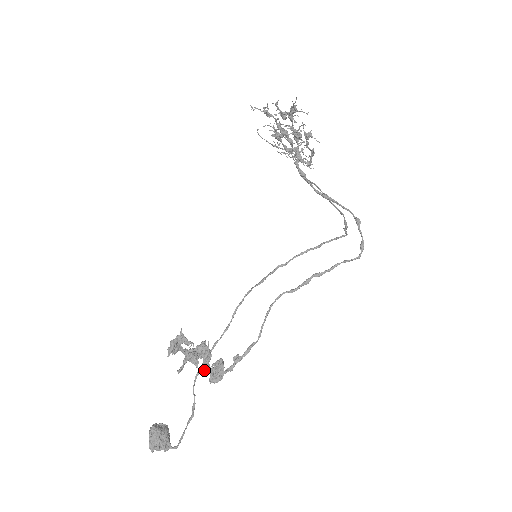
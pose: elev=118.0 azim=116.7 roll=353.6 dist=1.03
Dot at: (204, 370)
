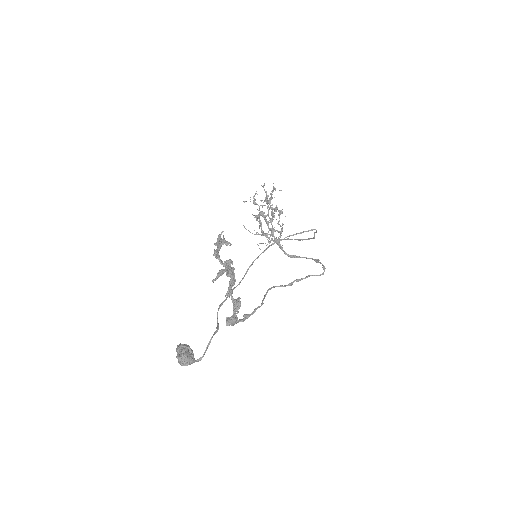
Dot at: (228, 295)
